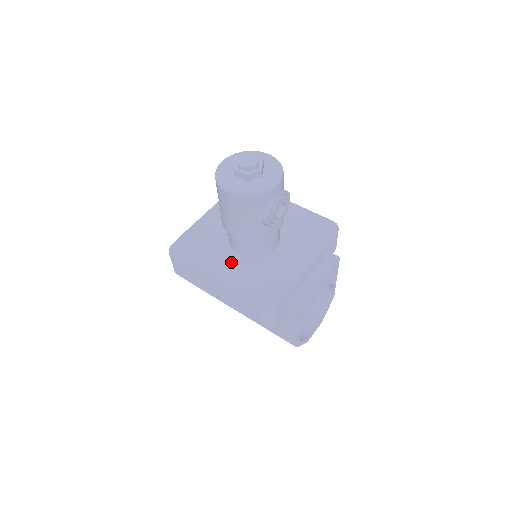
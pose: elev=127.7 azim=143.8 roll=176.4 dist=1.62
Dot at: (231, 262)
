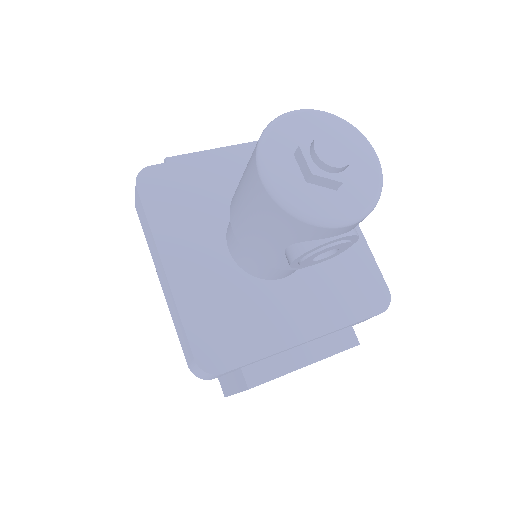
Dot at: (210, 254)
